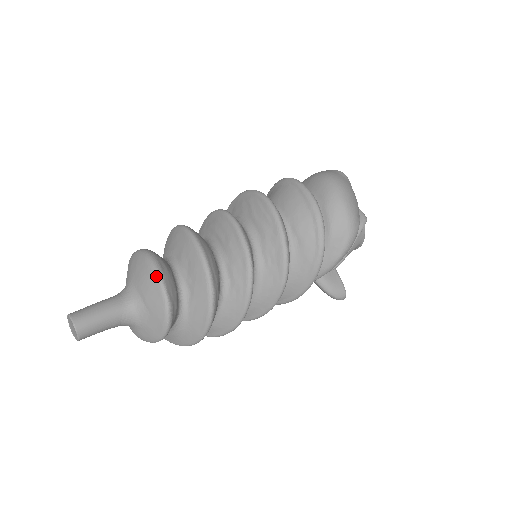
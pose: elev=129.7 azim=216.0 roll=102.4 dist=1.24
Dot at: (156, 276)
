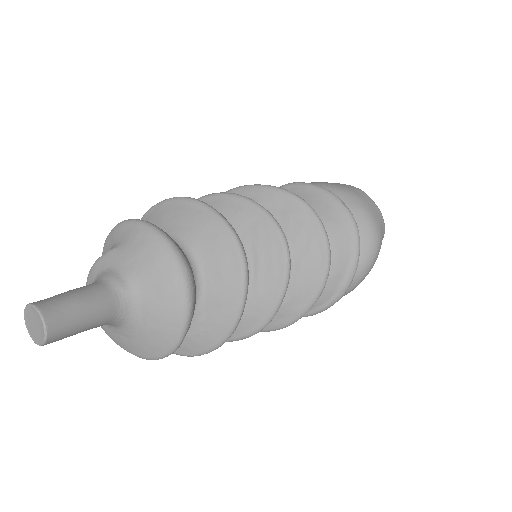
Dot at: (181, 331)
